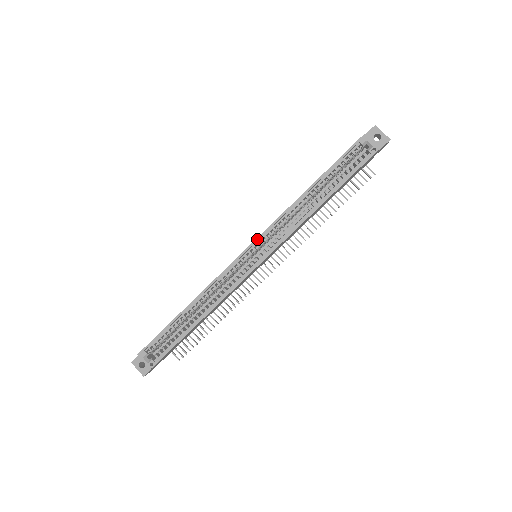
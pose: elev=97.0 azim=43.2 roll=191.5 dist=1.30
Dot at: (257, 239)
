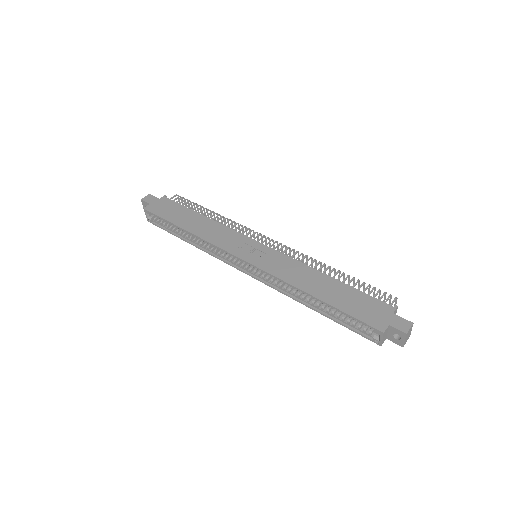
Dot at: (254, 266)
